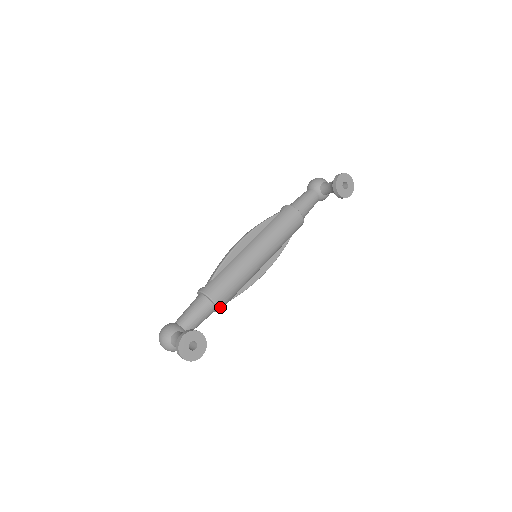
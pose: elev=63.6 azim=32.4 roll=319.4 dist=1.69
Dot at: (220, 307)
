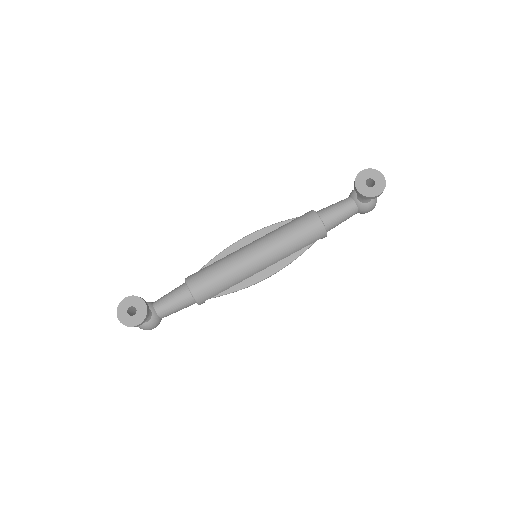
Dot at: (196, 296)
